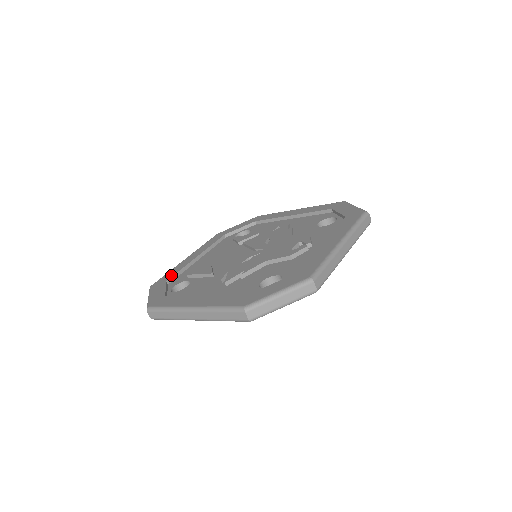
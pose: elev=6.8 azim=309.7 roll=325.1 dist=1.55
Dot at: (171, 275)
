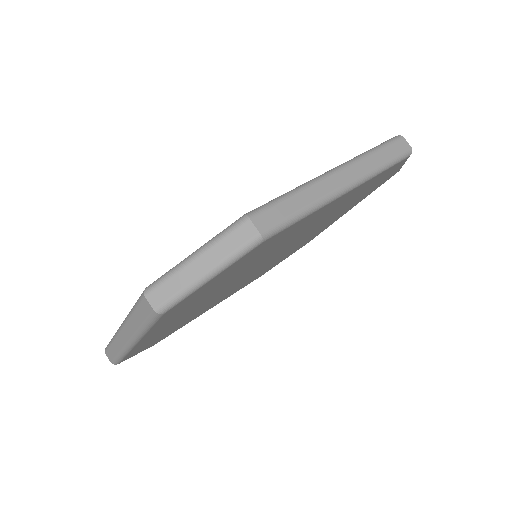
Dot at: occluded
